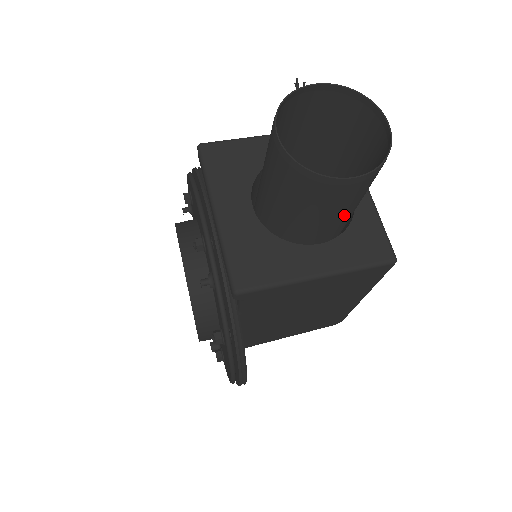
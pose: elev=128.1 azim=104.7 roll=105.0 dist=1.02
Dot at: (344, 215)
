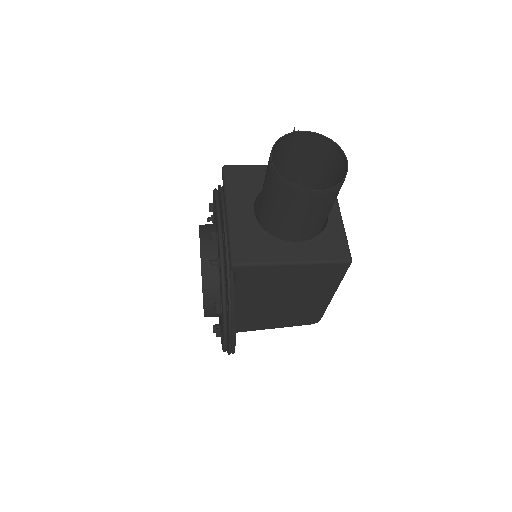
Dot at: (314, 221)
